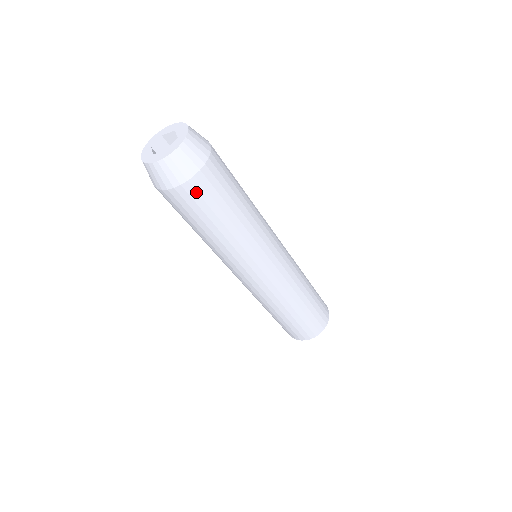
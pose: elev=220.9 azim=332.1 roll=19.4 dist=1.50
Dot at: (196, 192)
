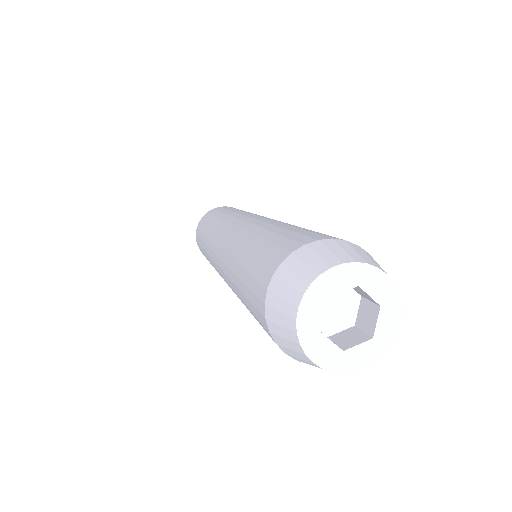
Dot at: occluded
